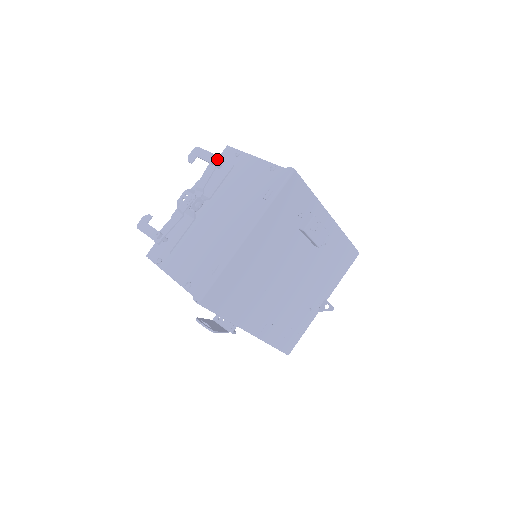
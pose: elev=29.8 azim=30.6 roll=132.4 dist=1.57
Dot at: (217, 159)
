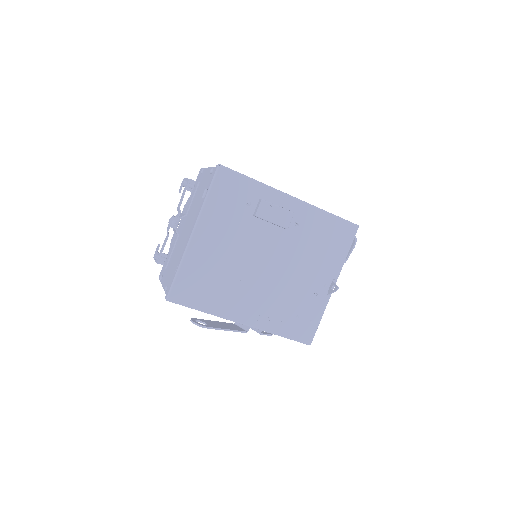
Dot at: (187, 181)
